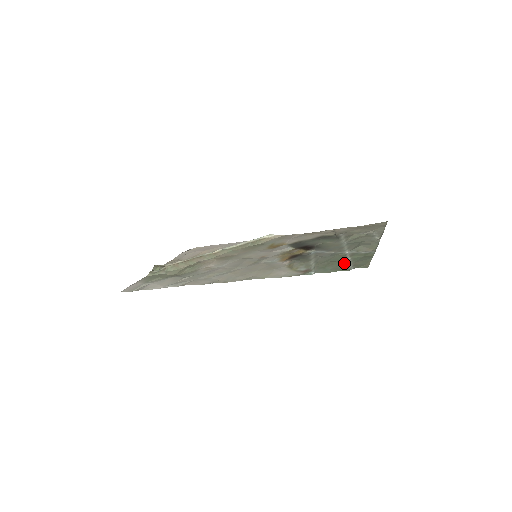
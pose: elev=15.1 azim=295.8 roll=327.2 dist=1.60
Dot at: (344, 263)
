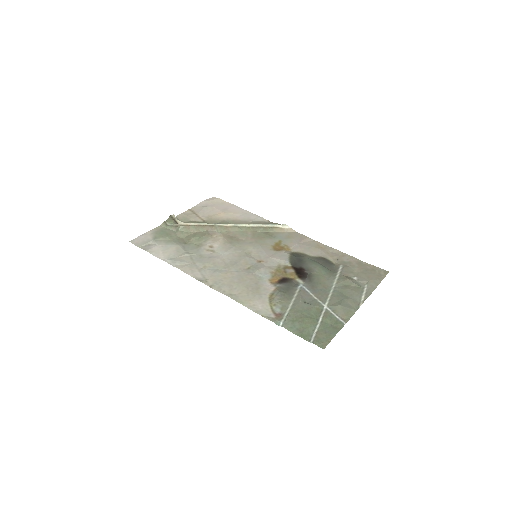
Dot at: (312, 326)
